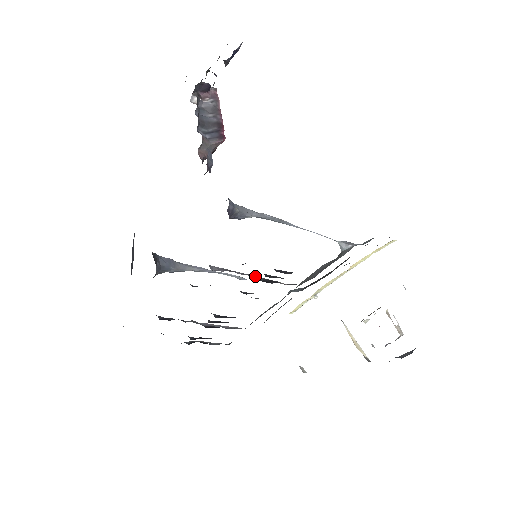
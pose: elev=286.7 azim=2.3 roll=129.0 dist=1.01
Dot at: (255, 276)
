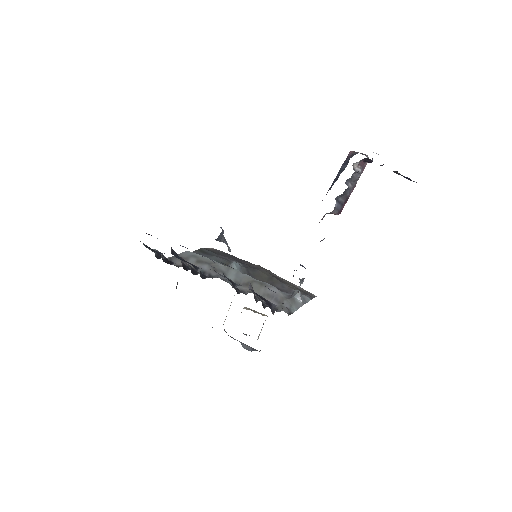
Dot at: occluded
